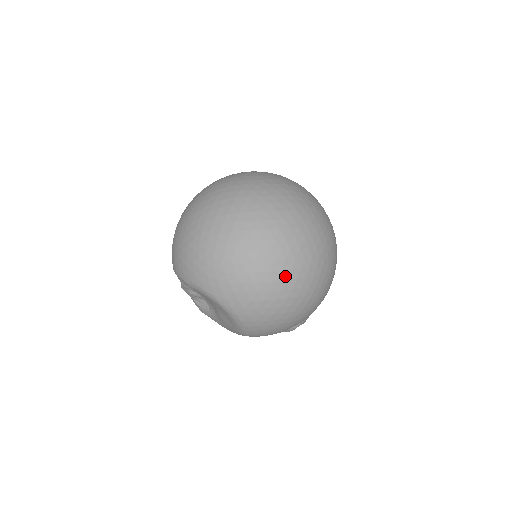
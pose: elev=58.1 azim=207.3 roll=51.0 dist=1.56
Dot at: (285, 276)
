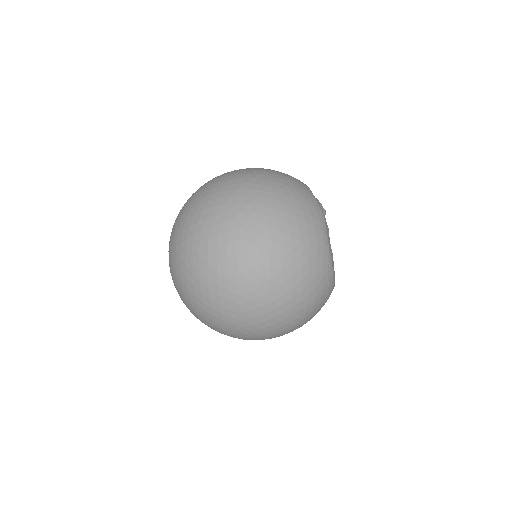
Dot at: (203, 317)
